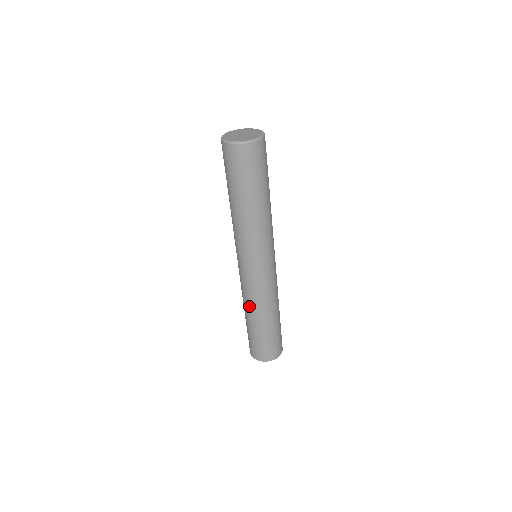
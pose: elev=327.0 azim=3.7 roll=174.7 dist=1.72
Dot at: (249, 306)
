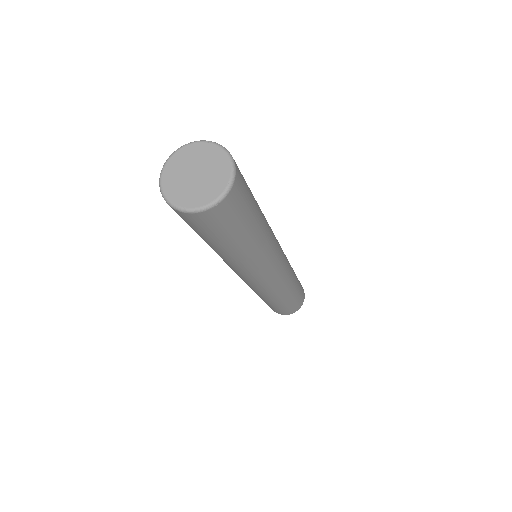
Dot at: occluded
